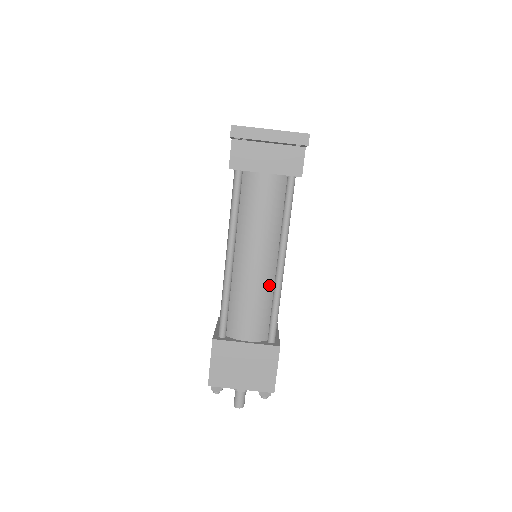
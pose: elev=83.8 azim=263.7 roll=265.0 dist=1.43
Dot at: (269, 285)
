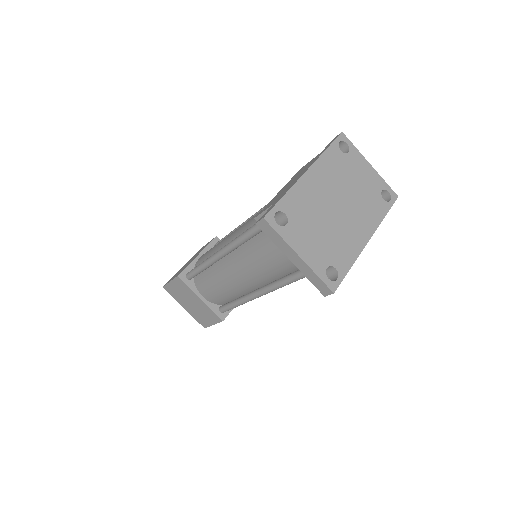
Dot at: (241, 292)
